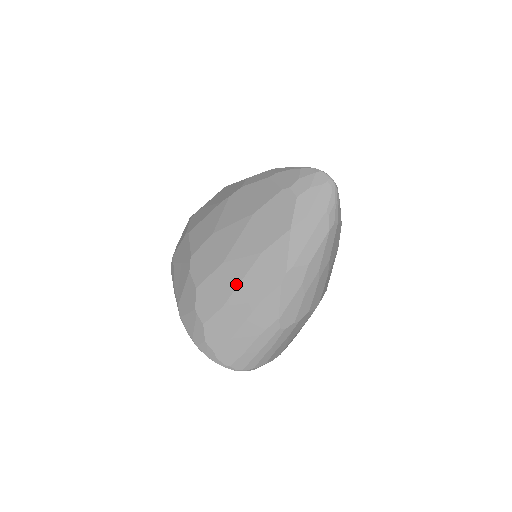
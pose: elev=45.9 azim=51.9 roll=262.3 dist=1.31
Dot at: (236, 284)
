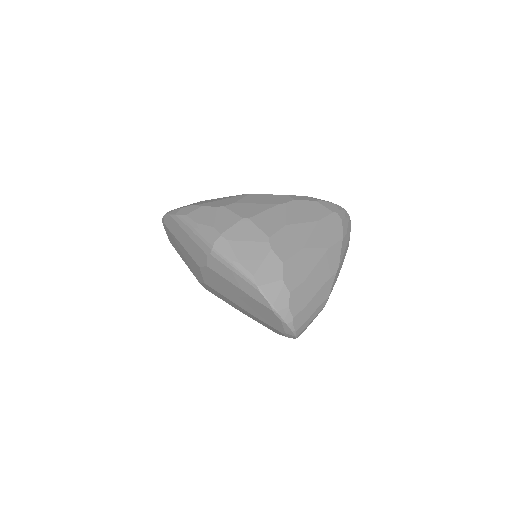
Dot at: (313, 266)
